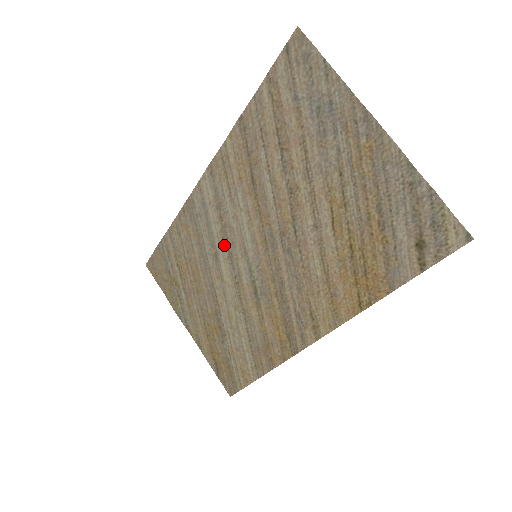
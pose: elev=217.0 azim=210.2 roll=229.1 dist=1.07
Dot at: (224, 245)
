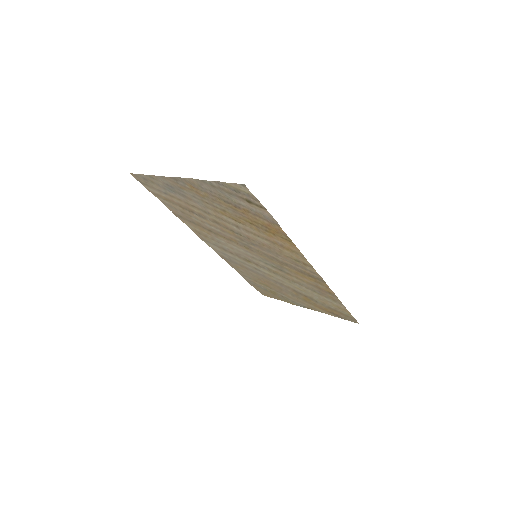
Dot at: (248, 262)
